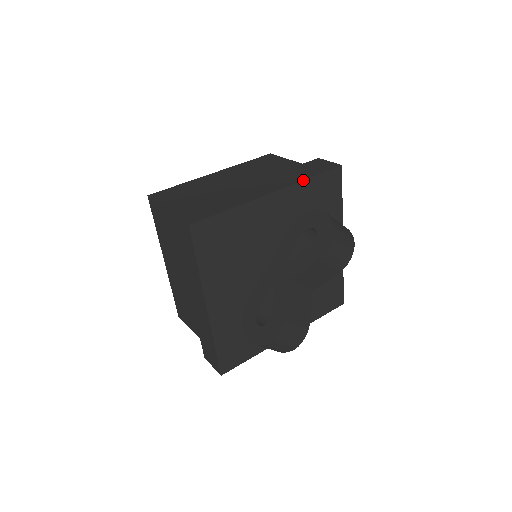
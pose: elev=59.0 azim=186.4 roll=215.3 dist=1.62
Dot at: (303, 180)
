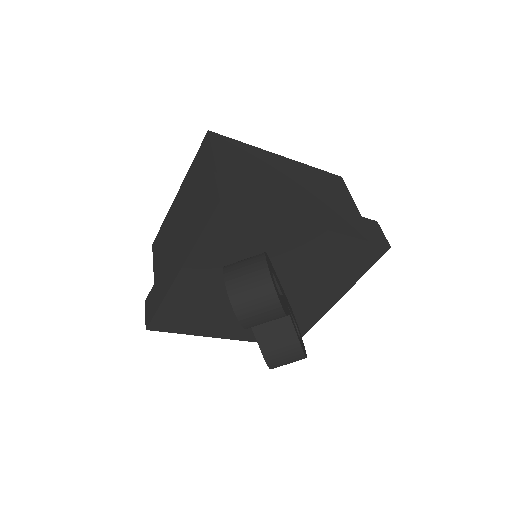
Dot at: (194, 246)
